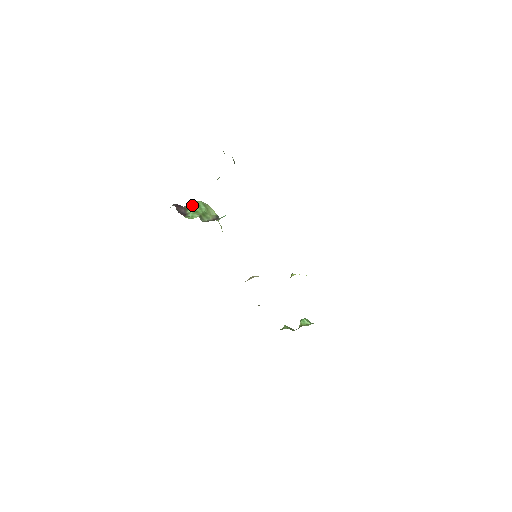
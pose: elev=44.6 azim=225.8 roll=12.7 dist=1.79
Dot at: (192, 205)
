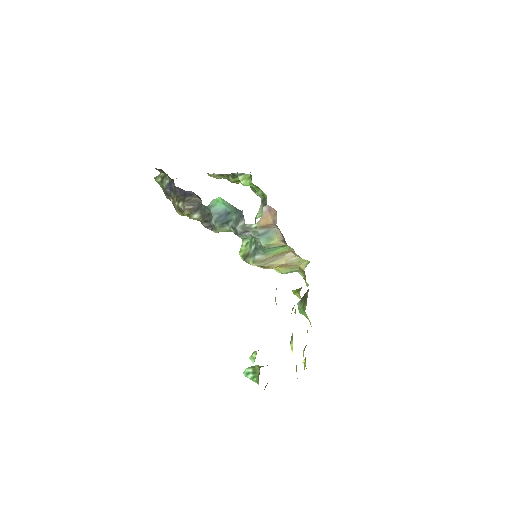
Dot at: occluded
